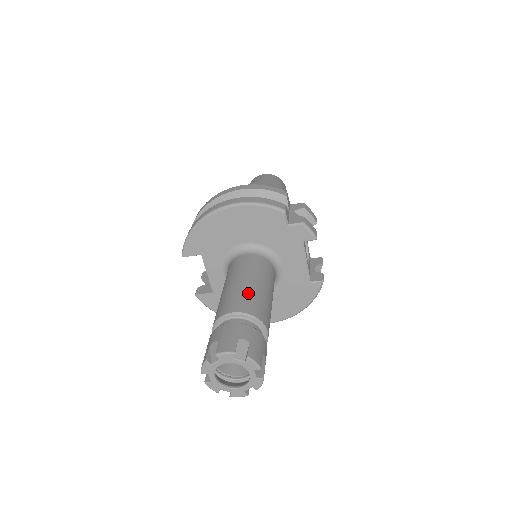
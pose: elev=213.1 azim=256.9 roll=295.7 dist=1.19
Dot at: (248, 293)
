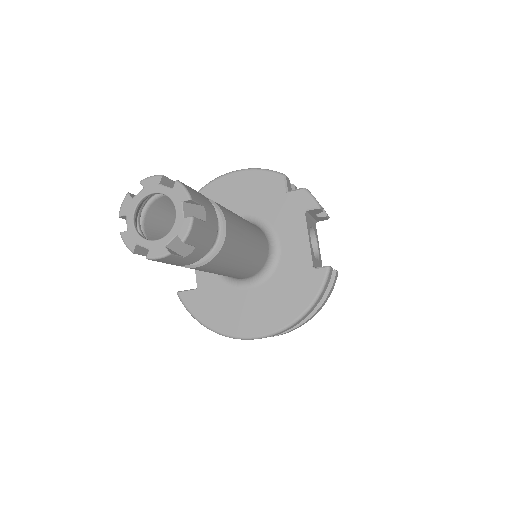
Dot at: occluded
